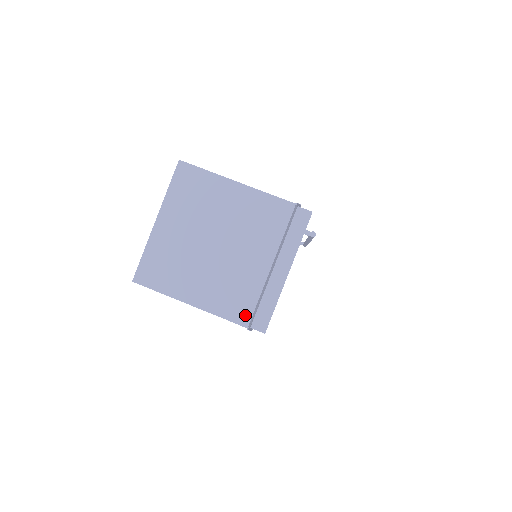
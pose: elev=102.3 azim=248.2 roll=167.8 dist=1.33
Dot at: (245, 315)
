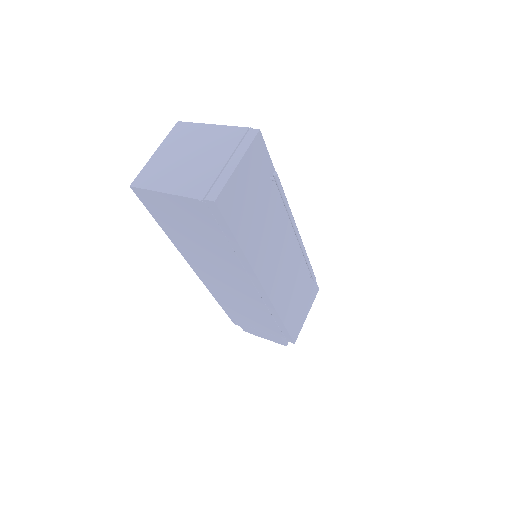
Dot at: (202, 193)
